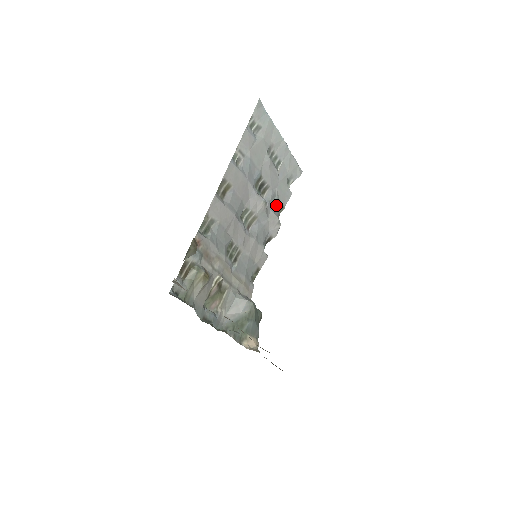
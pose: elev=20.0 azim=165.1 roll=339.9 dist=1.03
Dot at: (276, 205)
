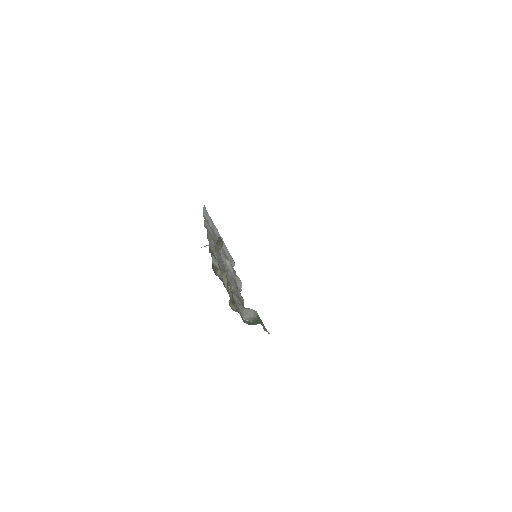
Dot at: occluded
